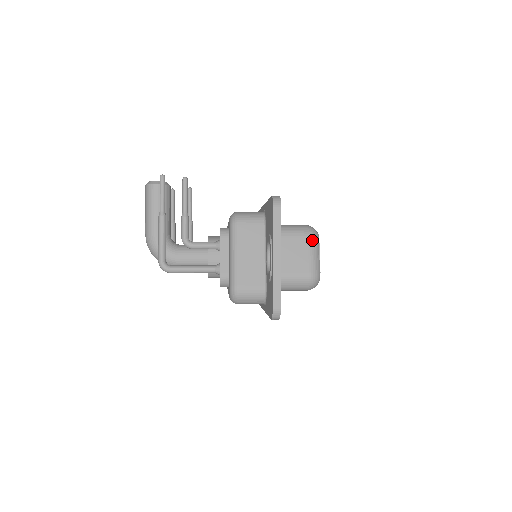
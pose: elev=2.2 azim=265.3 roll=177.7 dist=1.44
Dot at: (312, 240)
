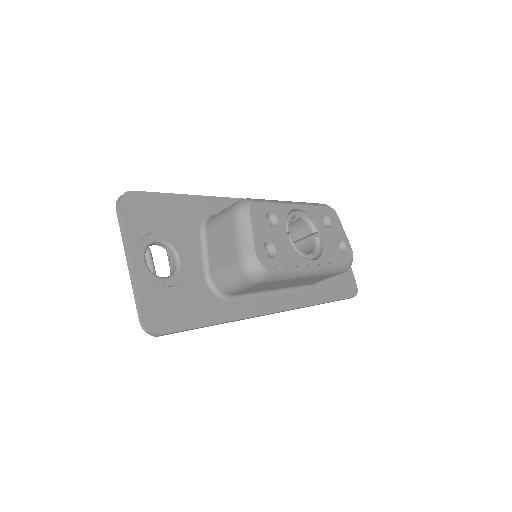
Dot at: (237, 217)
